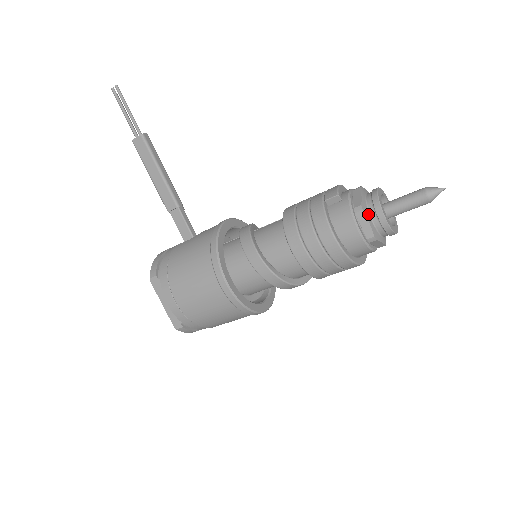
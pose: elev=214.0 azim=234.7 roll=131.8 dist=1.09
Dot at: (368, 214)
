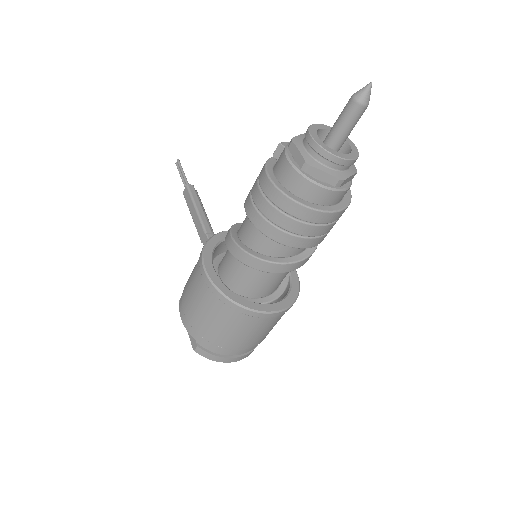
Dot at: (301, 145)
